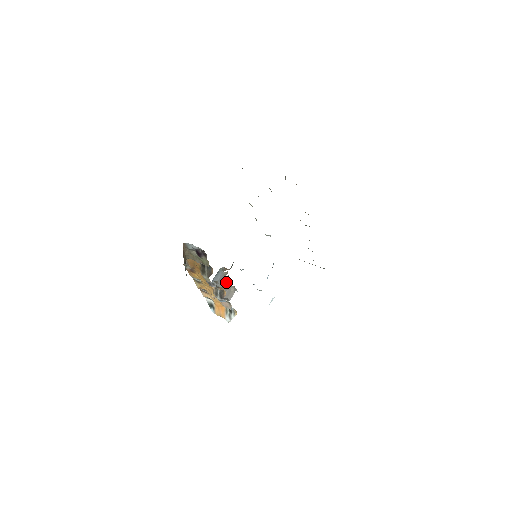
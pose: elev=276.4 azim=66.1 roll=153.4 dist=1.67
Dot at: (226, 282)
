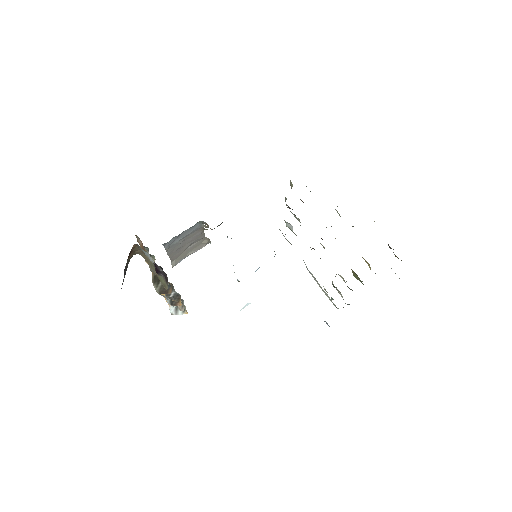
Dot at: (201, 234)
